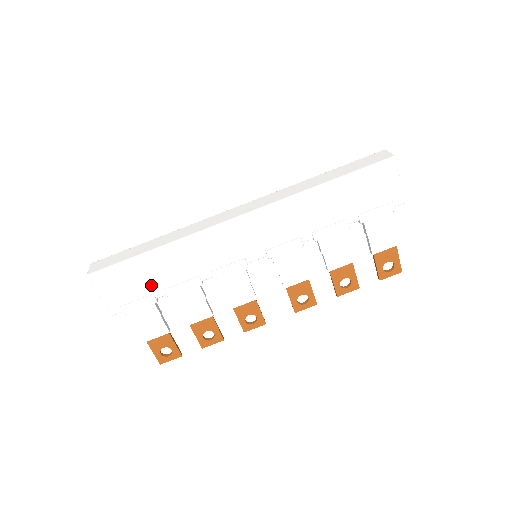
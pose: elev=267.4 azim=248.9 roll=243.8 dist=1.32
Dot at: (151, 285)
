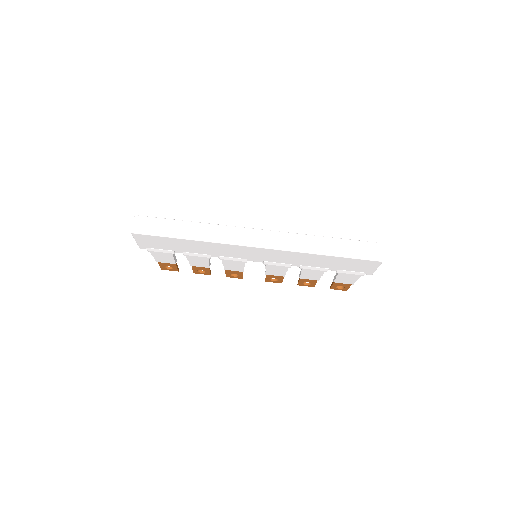
Dot at: (175, 248)
